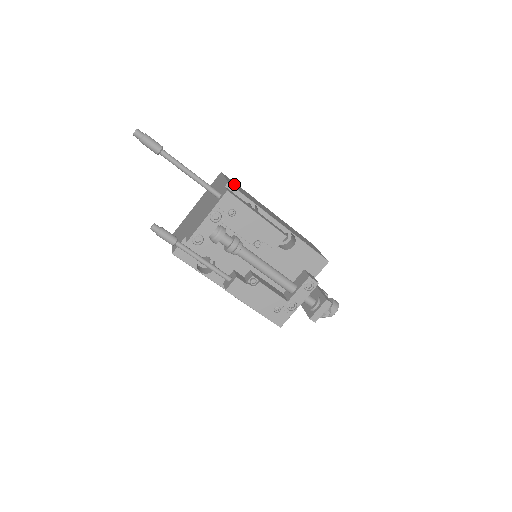
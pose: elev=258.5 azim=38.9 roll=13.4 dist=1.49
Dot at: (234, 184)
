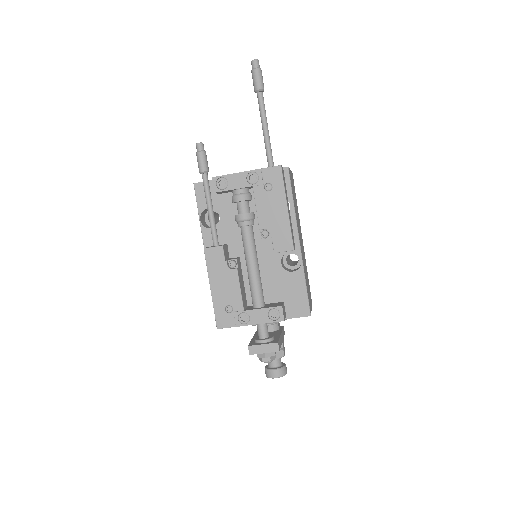
Dot at: occluded
